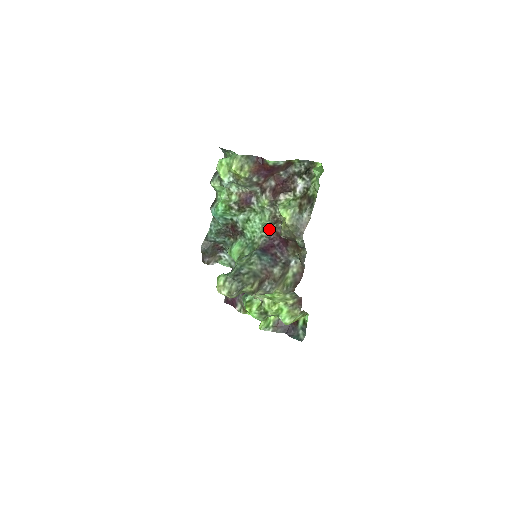
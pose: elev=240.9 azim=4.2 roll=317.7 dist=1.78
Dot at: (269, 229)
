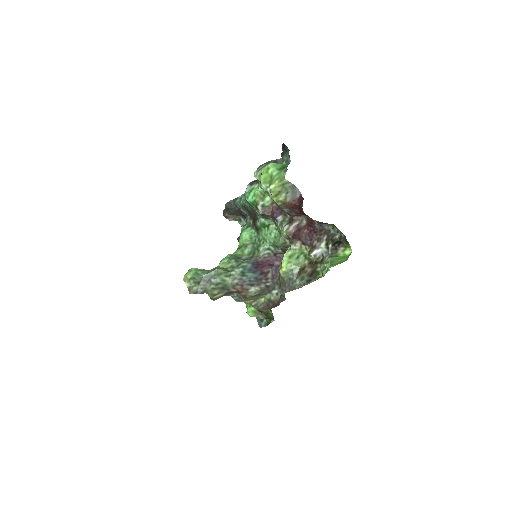
Dot at: (280, 247)
